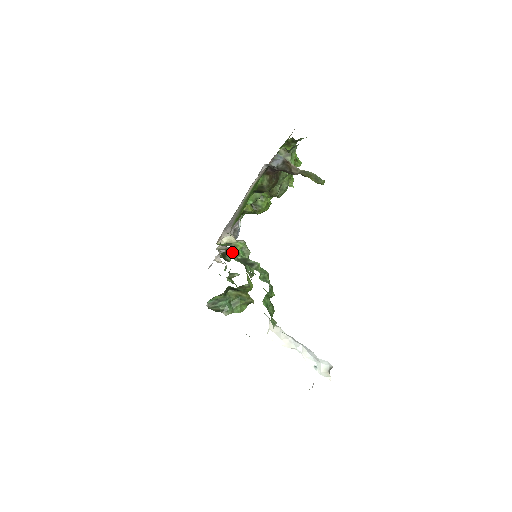
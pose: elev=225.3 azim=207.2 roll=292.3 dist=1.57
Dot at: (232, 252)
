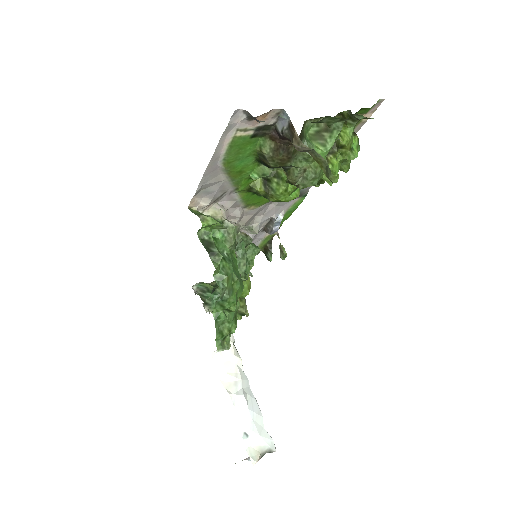
Dot at: occluded
